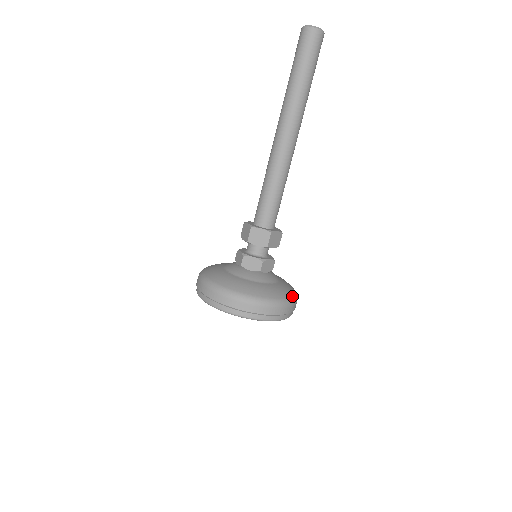
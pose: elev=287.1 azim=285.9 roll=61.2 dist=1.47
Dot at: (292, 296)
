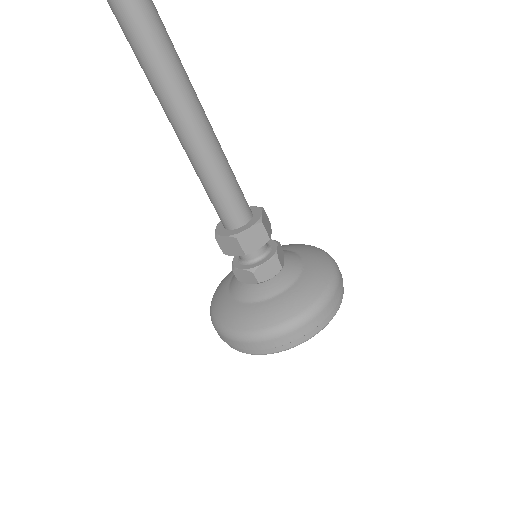
Dot at: (328, 258)
